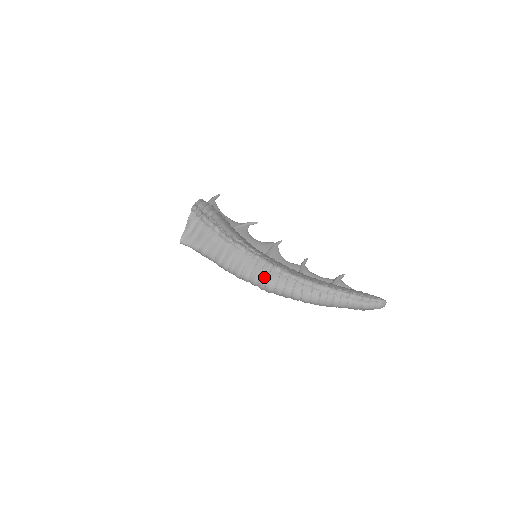
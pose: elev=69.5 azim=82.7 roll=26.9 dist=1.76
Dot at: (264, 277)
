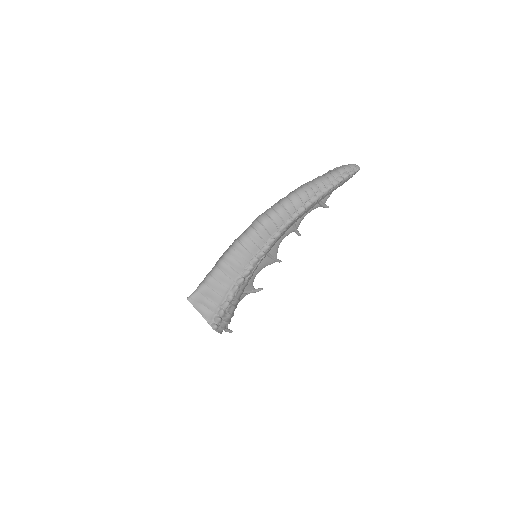
Dot at: occluded
